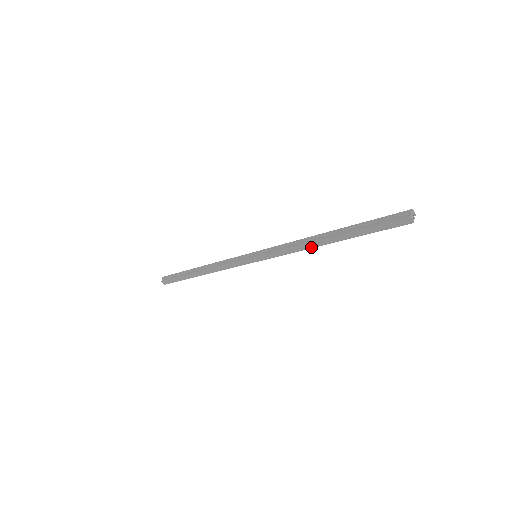
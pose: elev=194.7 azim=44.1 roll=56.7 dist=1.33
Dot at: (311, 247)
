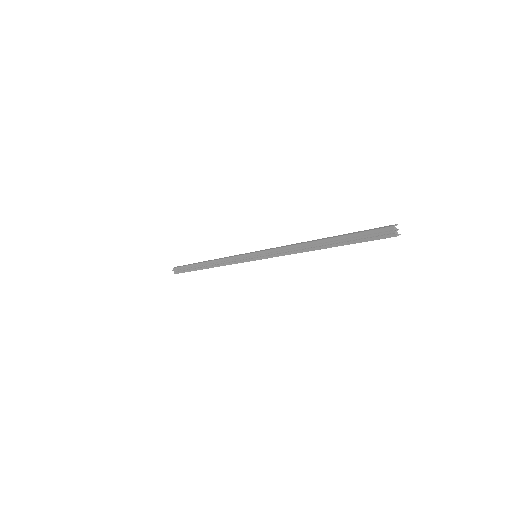
Dot at: occluded
